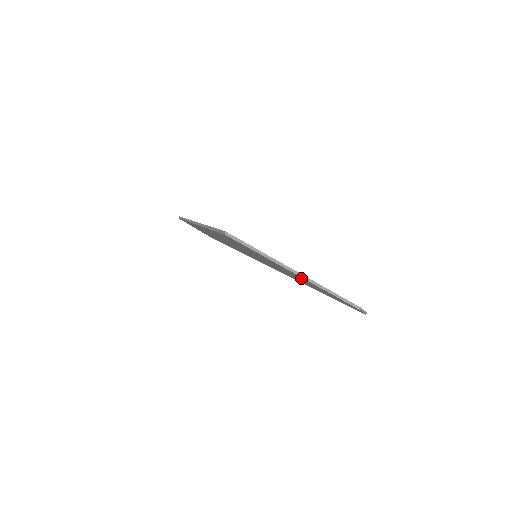
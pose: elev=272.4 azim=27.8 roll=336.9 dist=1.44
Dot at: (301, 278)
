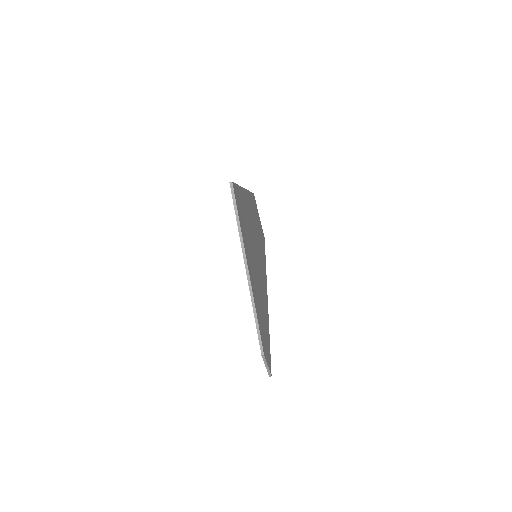
Dot at: occluded
